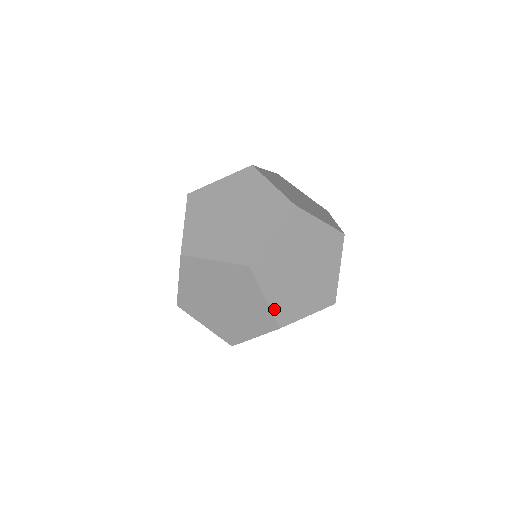
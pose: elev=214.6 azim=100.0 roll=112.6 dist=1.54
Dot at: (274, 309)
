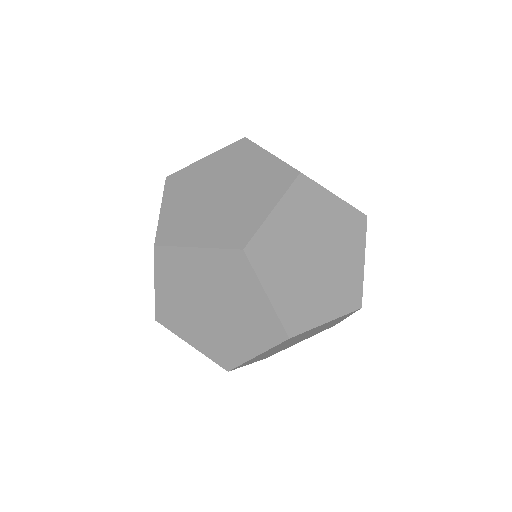
Dot at: (280, 311)
